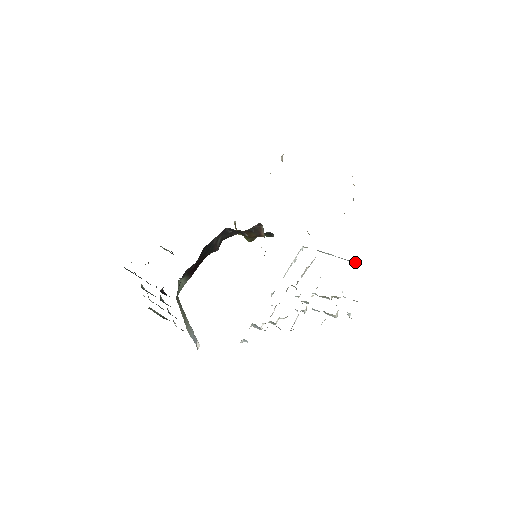
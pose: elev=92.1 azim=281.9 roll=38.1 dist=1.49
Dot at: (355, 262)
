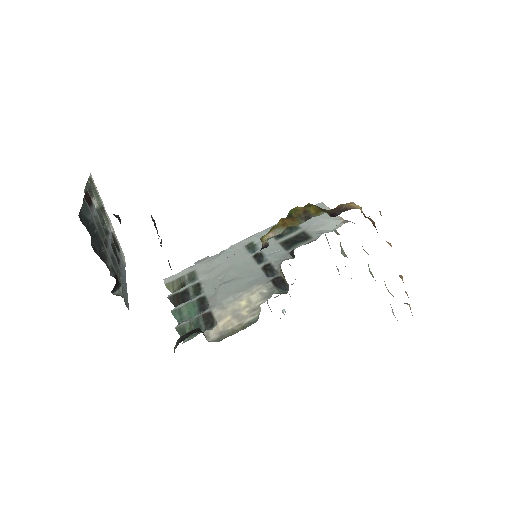
Dot at: (338, 270)
